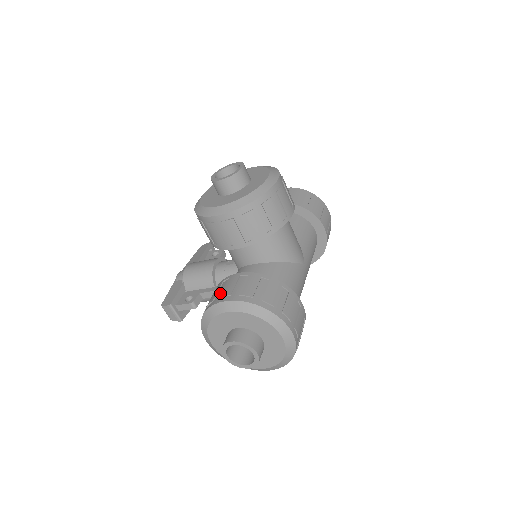
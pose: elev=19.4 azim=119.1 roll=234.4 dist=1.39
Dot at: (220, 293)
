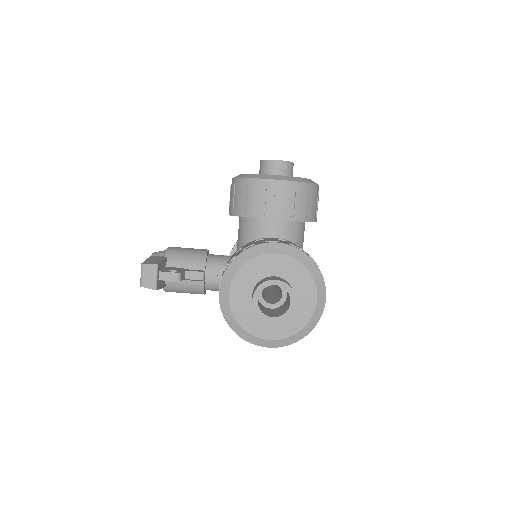
Dot at: (261, 241)
